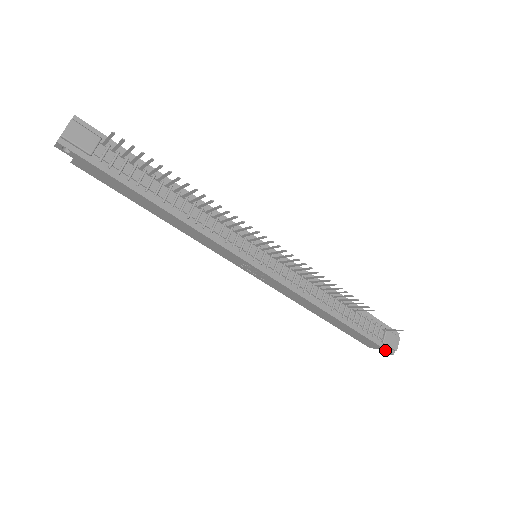
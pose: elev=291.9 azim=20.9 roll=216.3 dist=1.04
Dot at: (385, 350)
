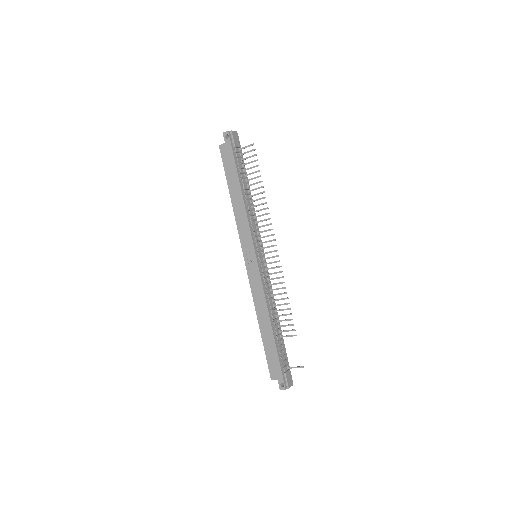
Dot at: (283, 381)
